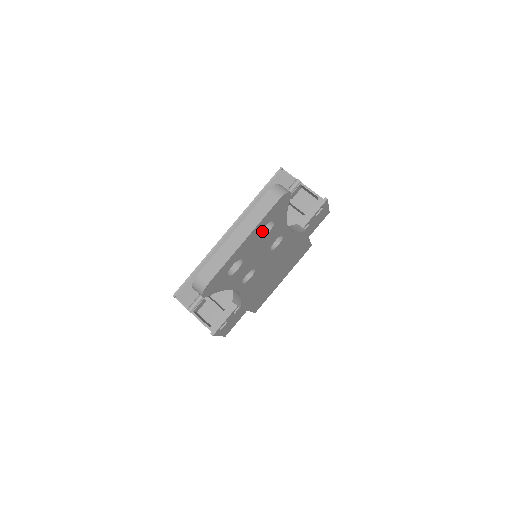
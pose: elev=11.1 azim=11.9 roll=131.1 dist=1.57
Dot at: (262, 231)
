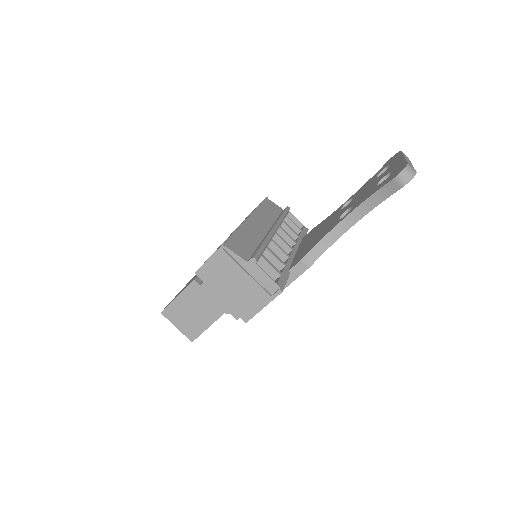
Dot at: occluded
